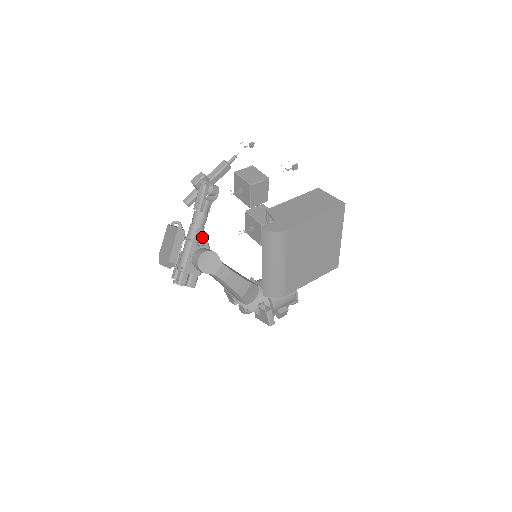
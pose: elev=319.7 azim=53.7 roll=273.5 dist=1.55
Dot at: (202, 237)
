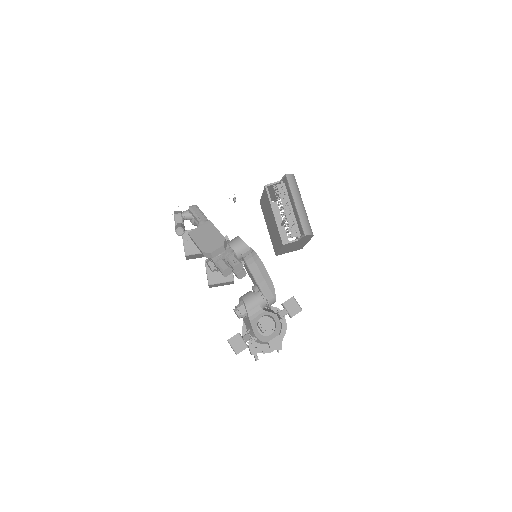
Dot at: occluded
